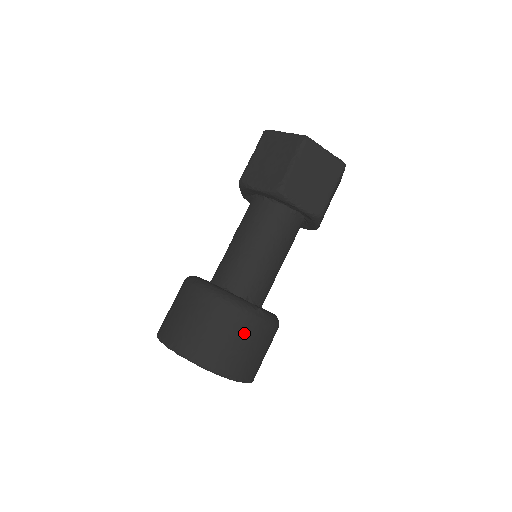
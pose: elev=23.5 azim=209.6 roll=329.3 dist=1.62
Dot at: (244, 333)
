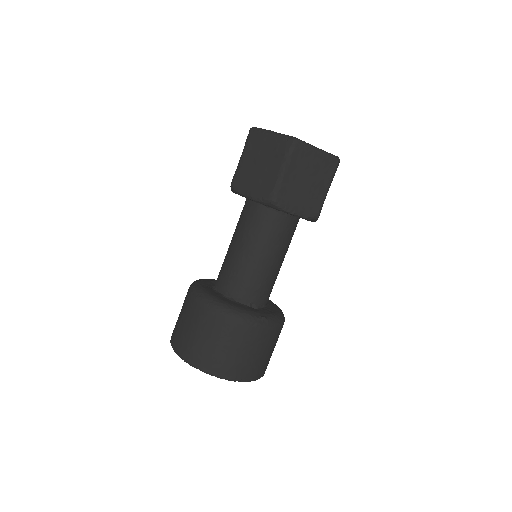
Dot at: (250, 342)
